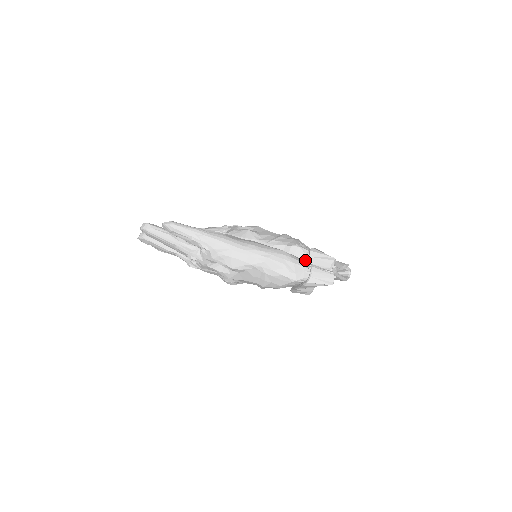
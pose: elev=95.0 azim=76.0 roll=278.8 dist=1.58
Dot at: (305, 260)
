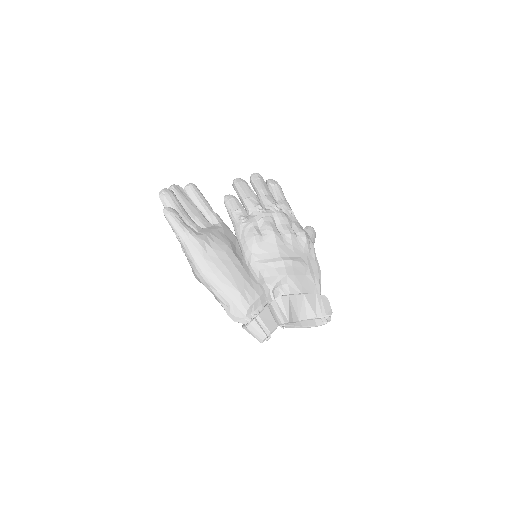
Dot at: (269, 301)
